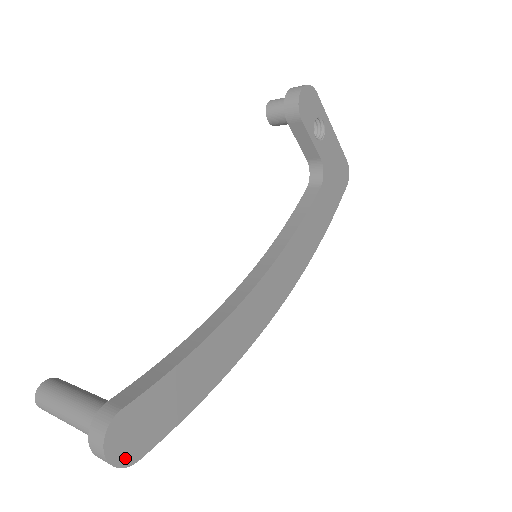
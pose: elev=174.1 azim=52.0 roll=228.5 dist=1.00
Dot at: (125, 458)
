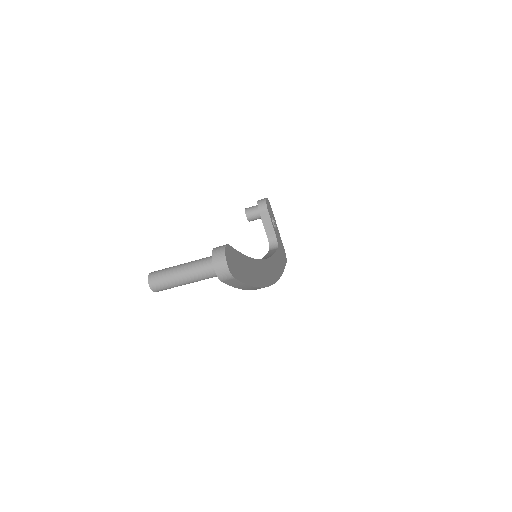
Dot at: (231, 269)
